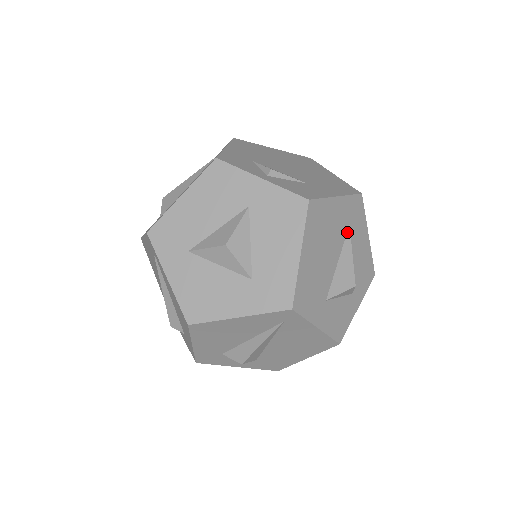
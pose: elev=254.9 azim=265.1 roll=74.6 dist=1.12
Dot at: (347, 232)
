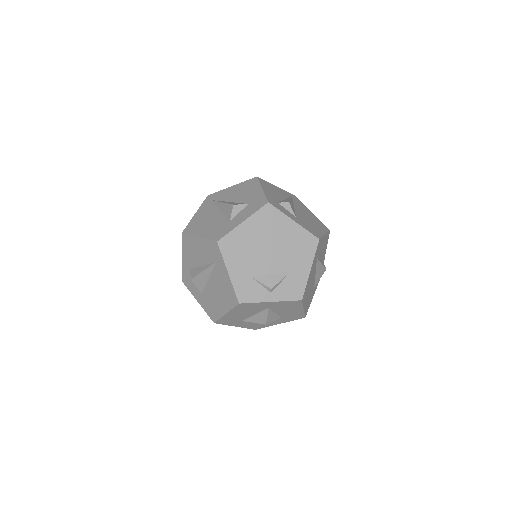
Dot at: (317, 261)
